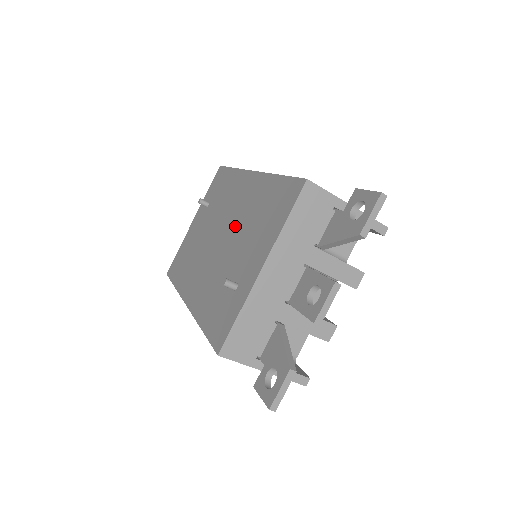
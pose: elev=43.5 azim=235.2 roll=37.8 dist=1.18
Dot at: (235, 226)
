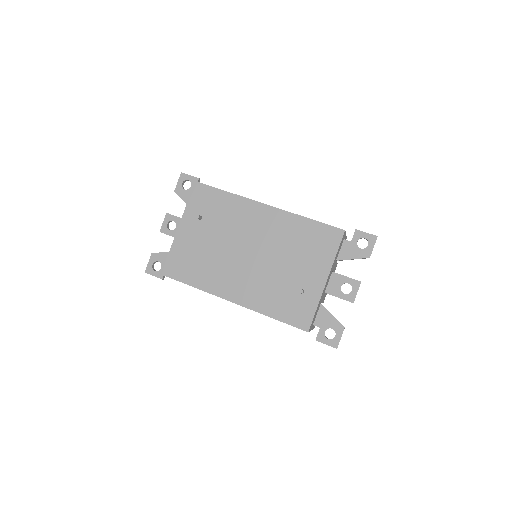
Dot at: (270, 247)
